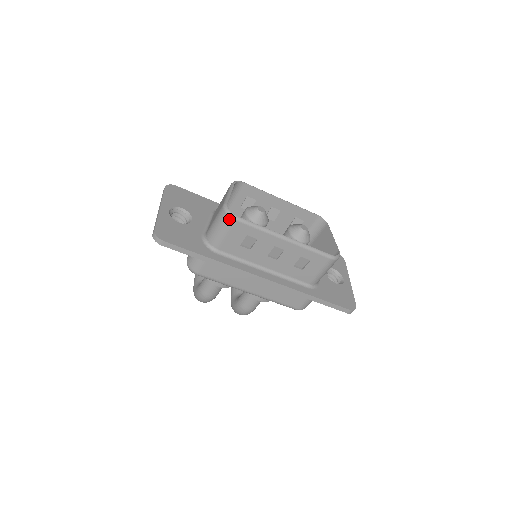
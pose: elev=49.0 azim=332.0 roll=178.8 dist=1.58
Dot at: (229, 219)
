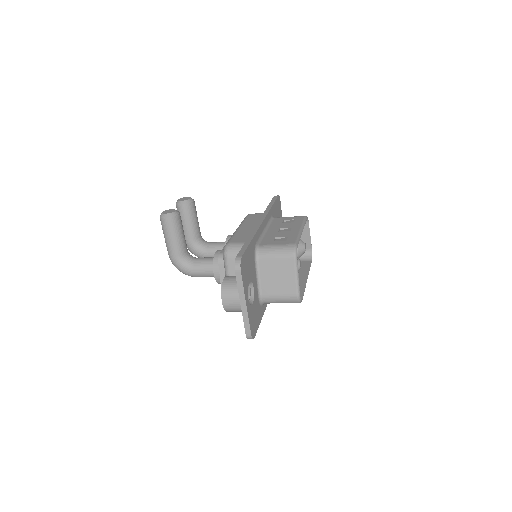
Dot at: occluded
